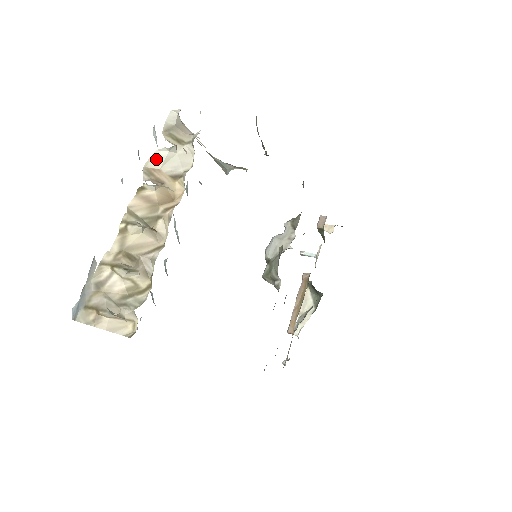
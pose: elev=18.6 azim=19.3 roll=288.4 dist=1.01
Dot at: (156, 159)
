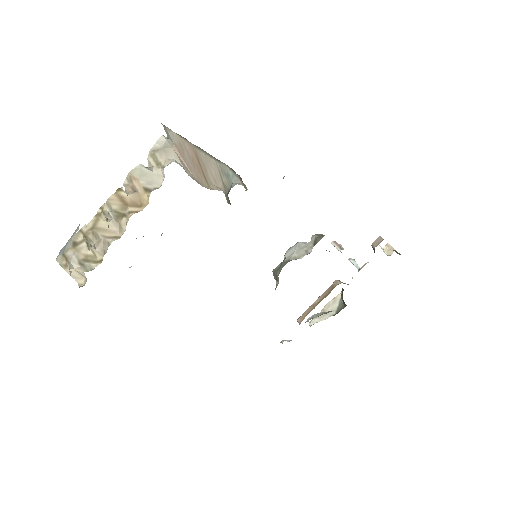
Dot at: (138, 171)
